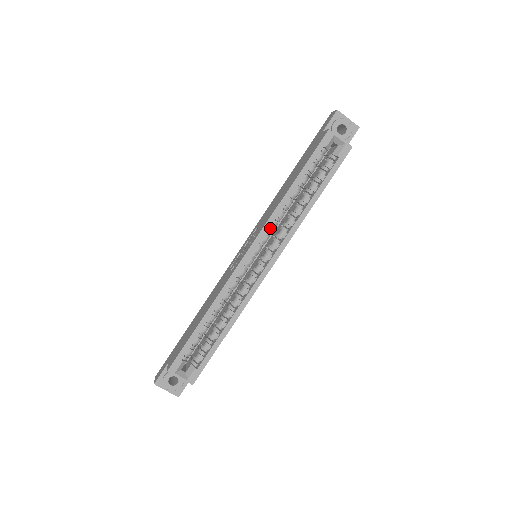
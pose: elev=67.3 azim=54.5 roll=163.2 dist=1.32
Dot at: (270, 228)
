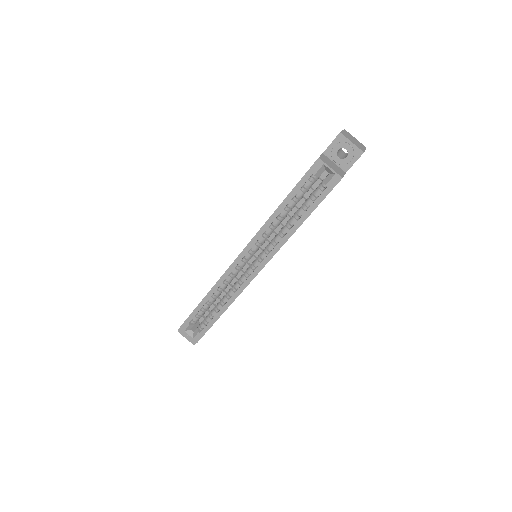
Dot at: (259, 240)
